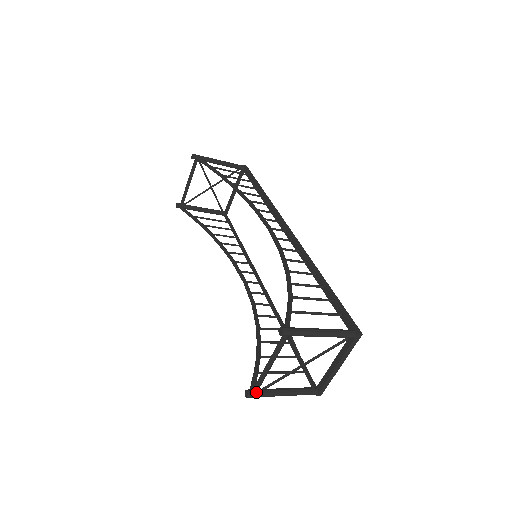
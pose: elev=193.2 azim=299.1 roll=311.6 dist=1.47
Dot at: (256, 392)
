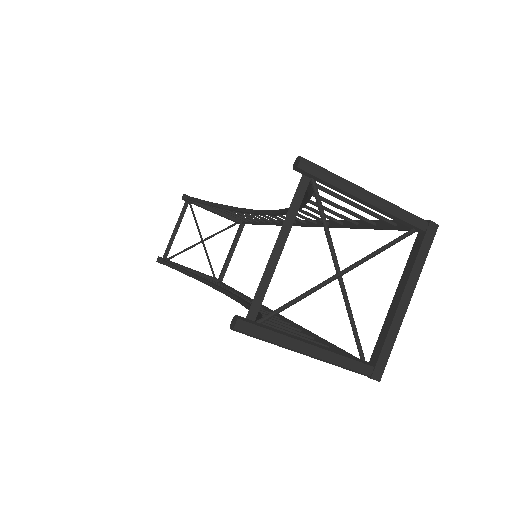
Dot at: (253, 322)
